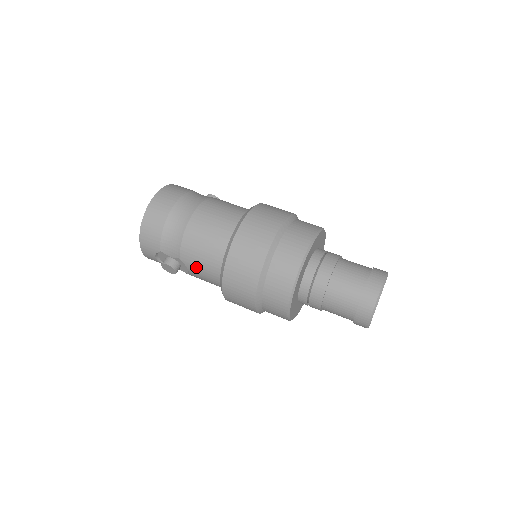
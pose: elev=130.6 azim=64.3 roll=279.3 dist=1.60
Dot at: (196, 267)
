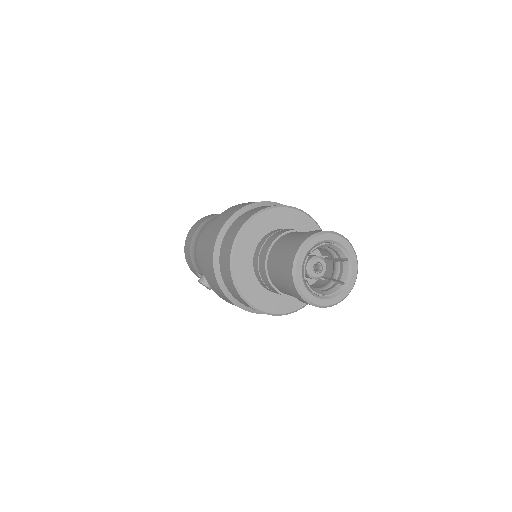
Dot at: occluded
